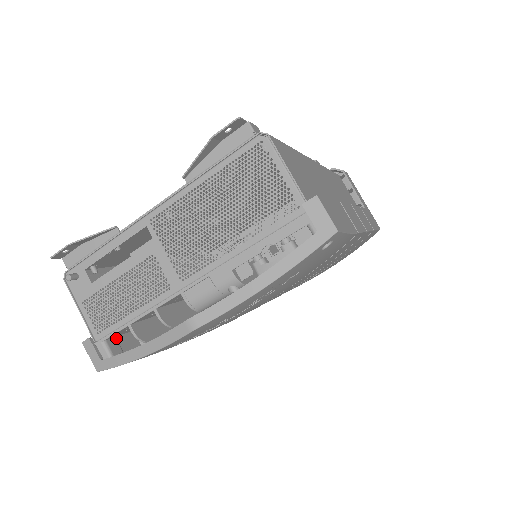
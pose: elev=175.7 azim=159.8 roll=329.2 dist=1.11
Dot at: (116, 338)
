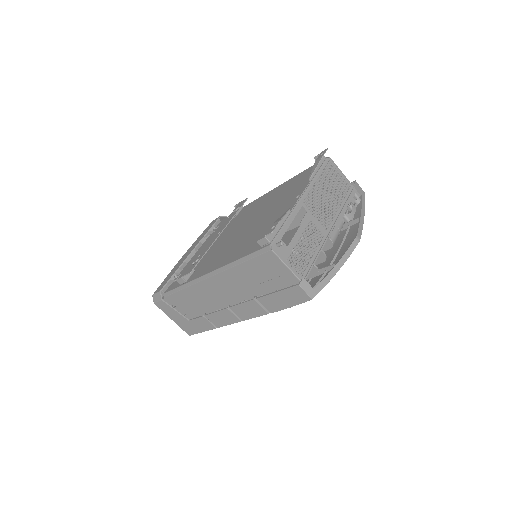
Dot at: occluded
